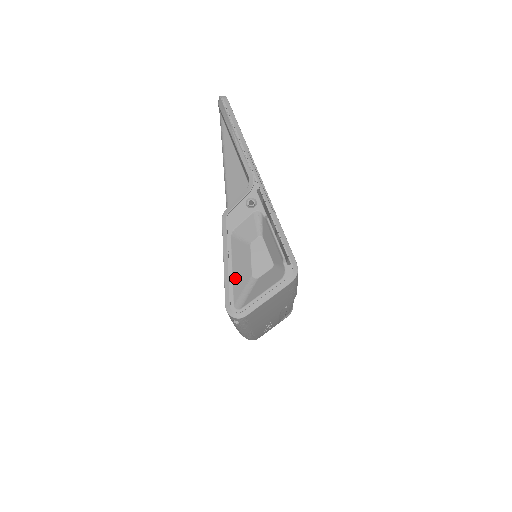
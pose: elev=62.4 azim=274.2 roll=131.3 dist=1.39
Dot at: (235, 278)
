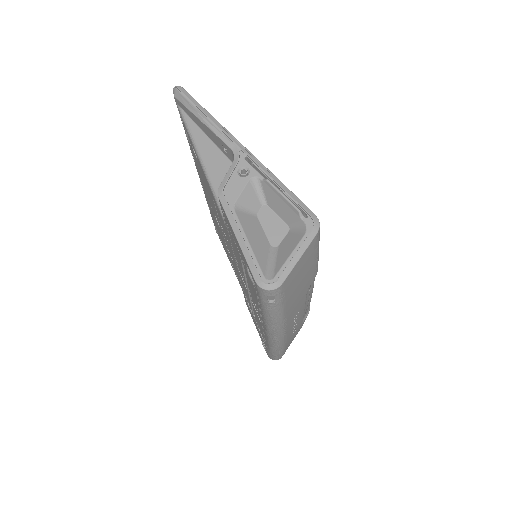
Dot at: (255, 250)
